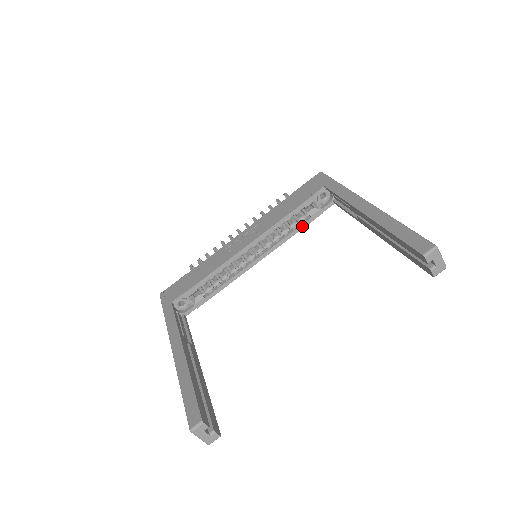
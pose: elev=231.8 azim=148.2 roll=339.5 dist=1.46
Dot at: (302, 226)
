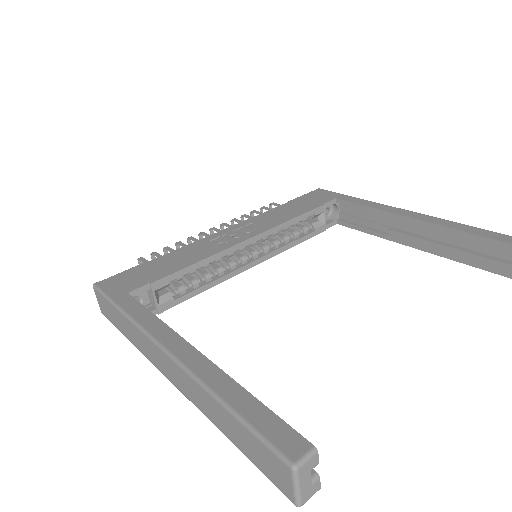
Dot at: (305, 238)
